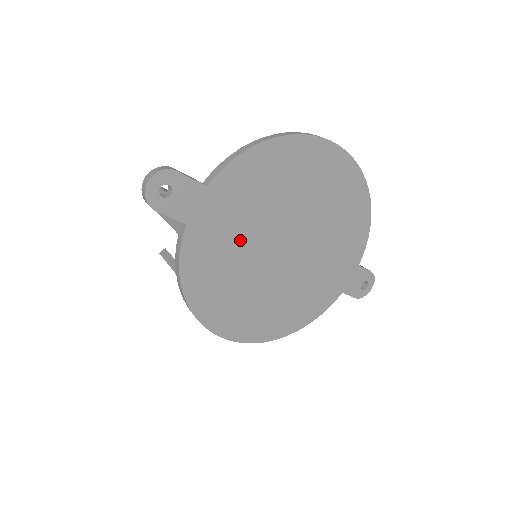
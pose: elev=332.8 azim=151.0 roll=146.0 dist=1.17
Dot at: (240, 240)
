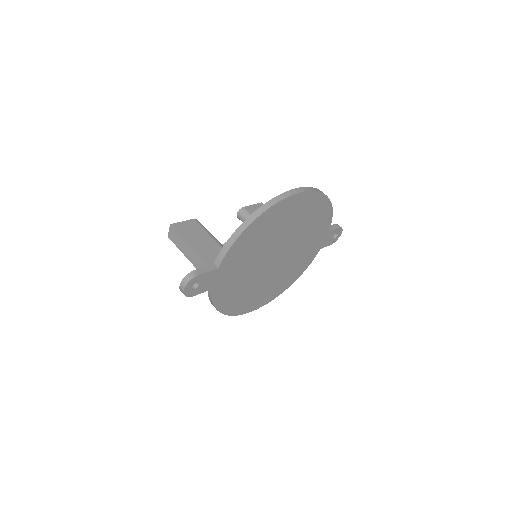
Dot at: (246, 273)
